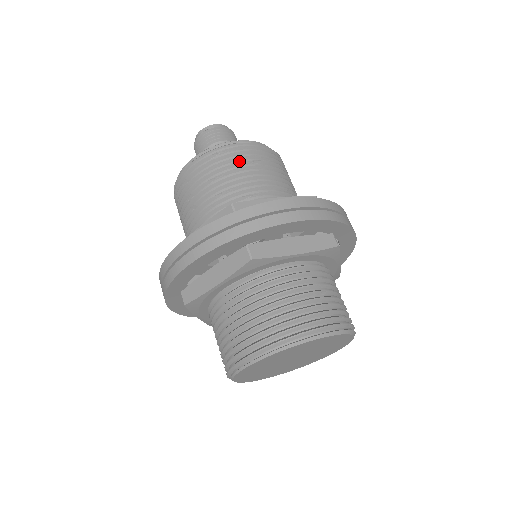
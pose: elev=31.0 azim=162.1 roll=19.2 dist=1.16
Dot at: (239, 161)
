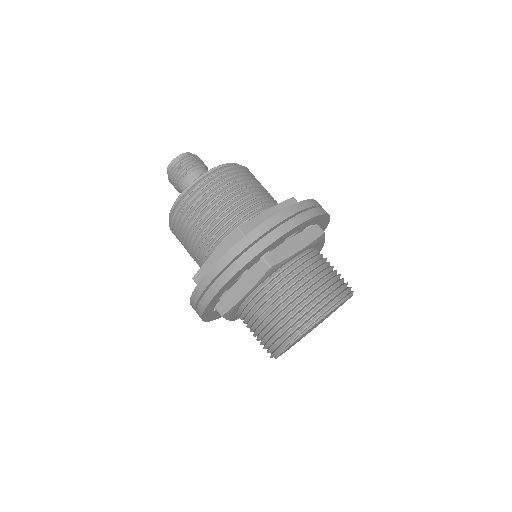
Dot at: (223, 187)
